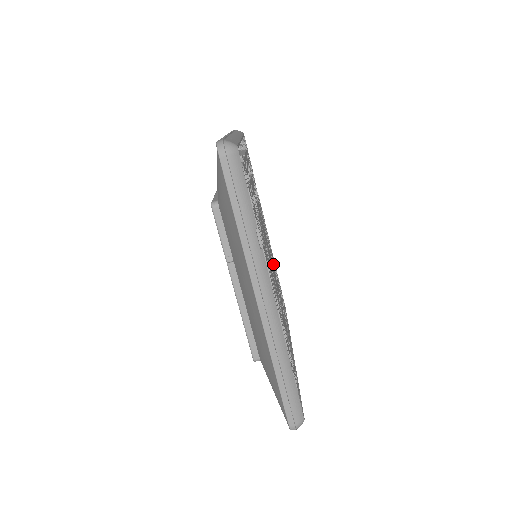
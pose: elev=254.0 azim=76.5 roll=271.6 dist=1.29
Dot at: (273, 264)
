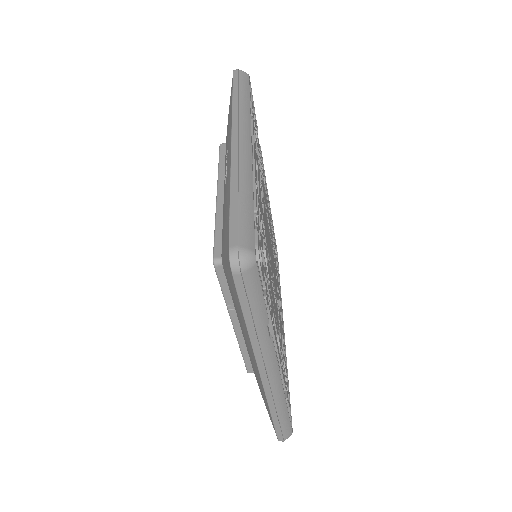
Dot at: (272, 241)
